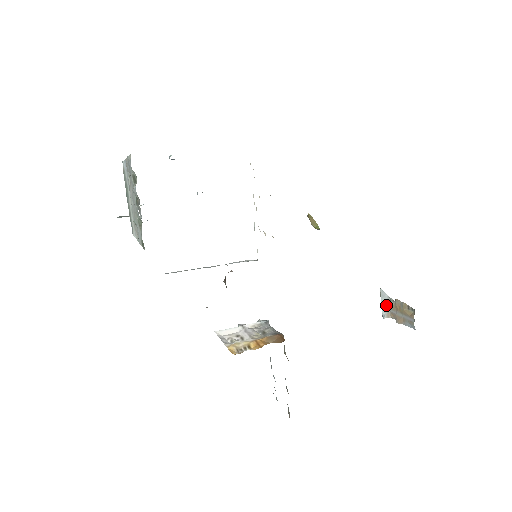
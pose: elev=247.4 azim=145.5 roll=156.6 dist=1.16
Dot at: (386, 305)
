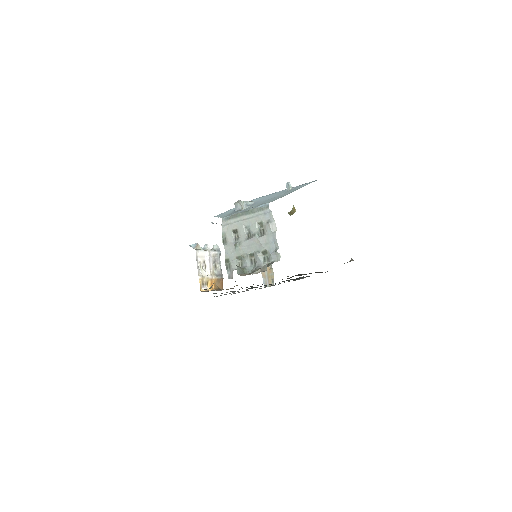
Dot at: occluded
